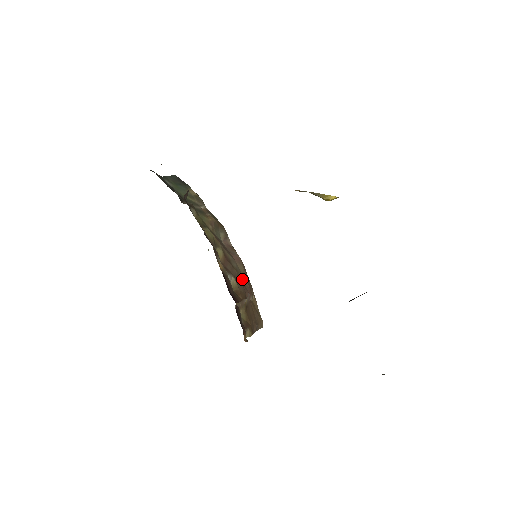
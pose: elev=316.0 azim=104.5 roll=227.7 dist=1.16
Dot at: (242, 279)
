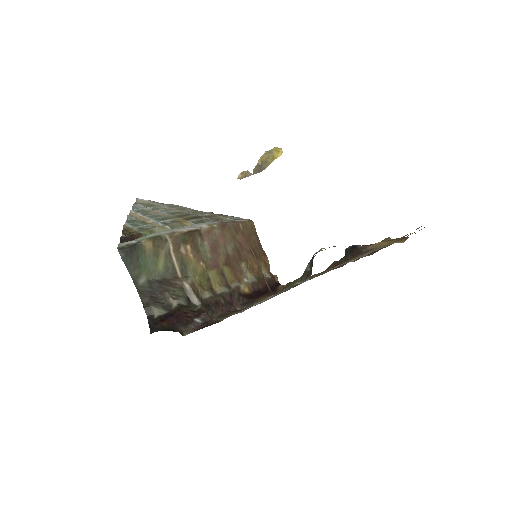
Dot at: (237, 243)
